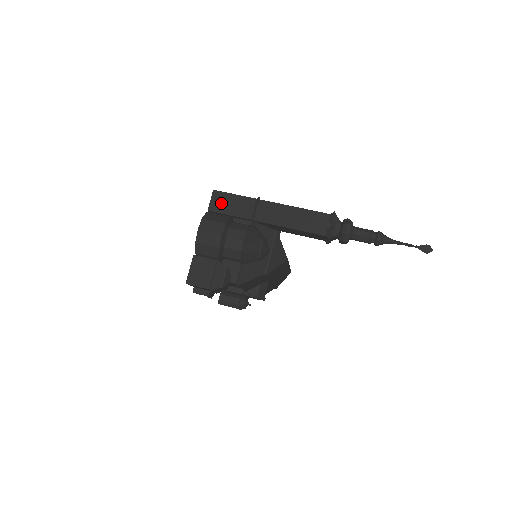
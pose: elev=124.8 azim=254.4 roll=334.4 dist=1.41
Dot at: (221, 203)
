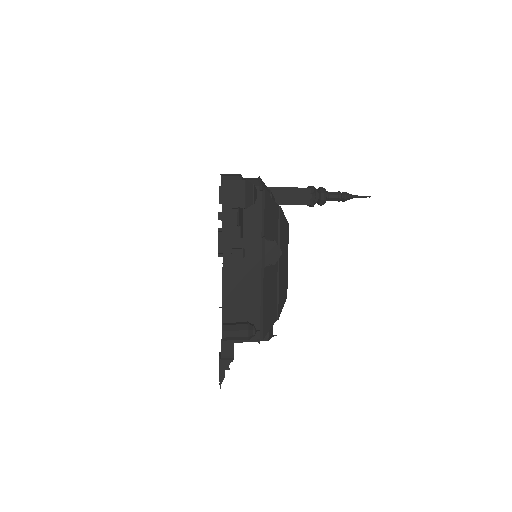
Dot at: occluded
